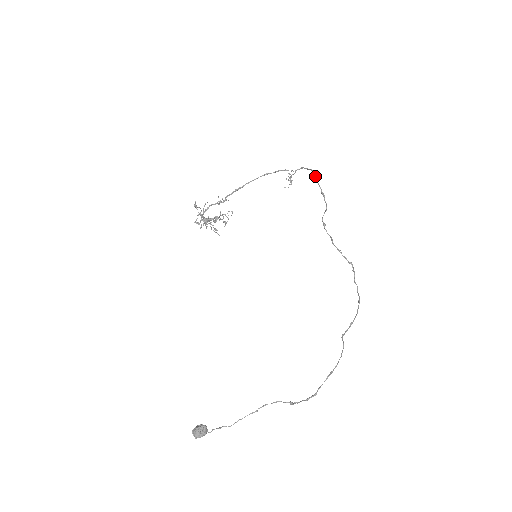
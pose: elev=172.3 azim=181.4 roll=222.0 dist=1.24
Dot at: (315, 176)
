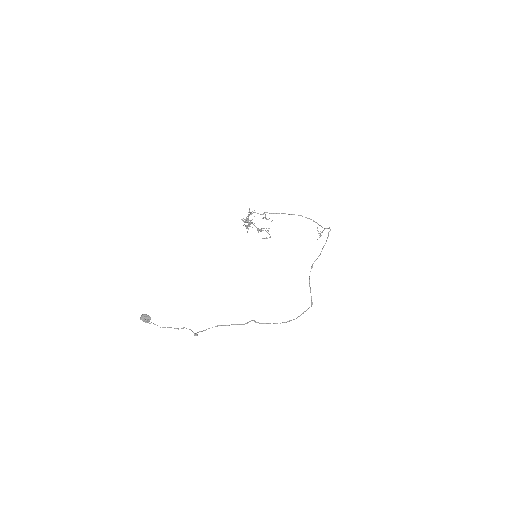
Dot at: (328, 234)
